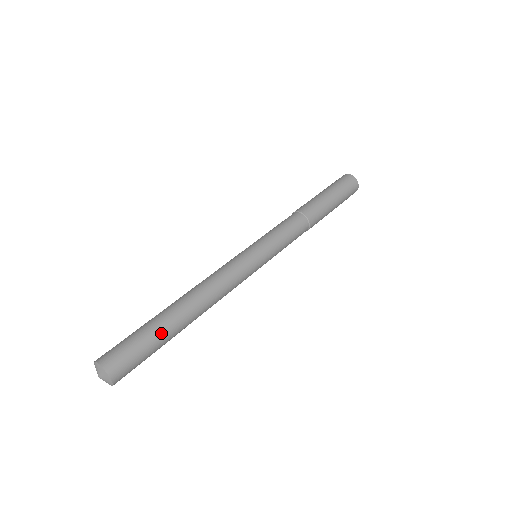
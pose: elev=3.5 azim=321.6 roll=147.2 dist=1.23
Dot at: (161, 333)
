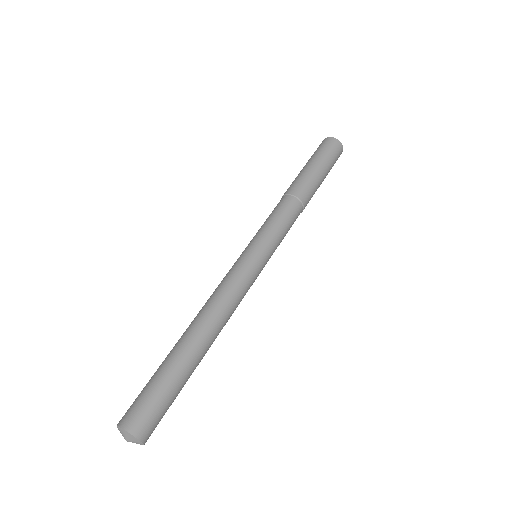
Dot at: (185, 380)
